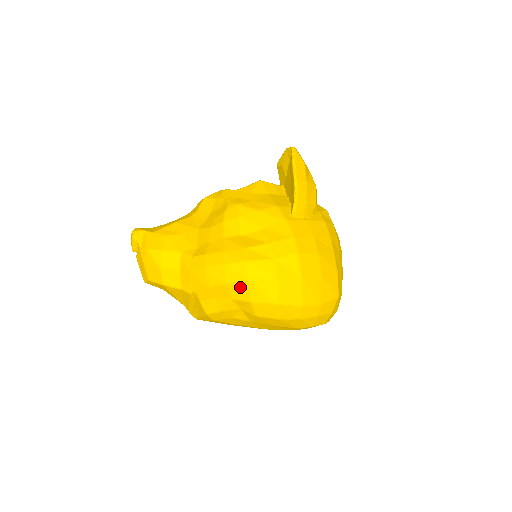
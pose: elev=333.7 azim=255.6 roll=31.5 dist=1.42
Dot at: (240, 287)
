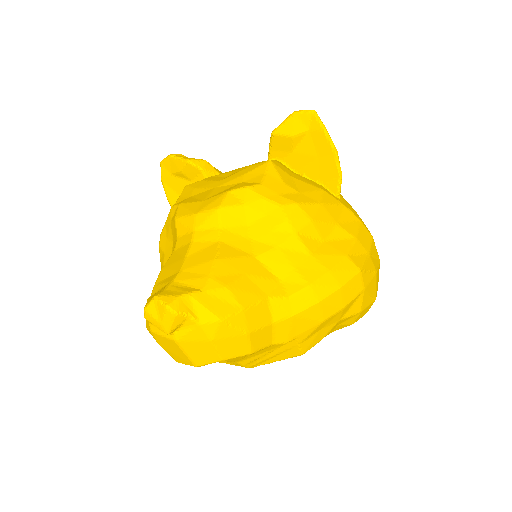
Dot at: (353, 303)
